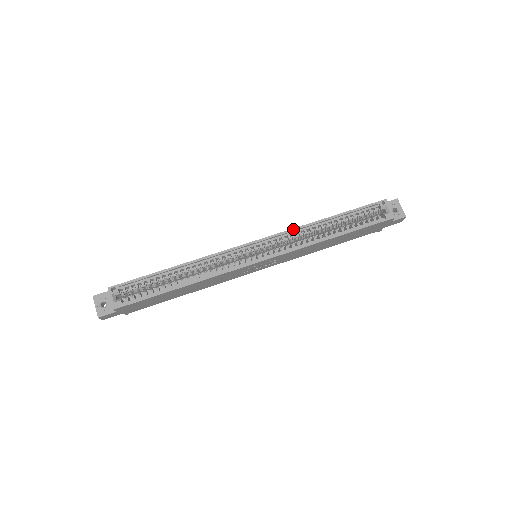
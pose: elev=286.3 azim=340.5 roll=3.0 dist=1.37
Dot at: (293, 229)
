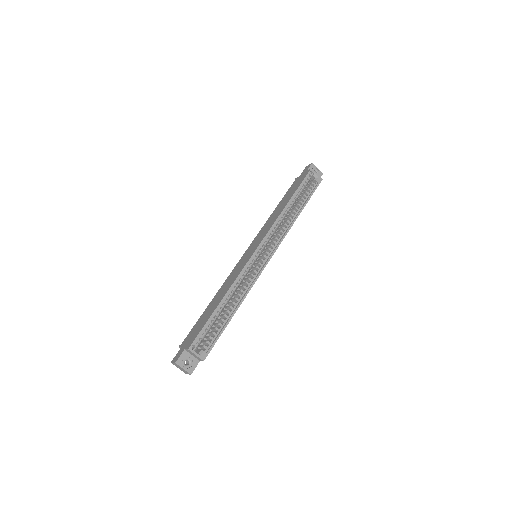
Dot at: (274, 223)
